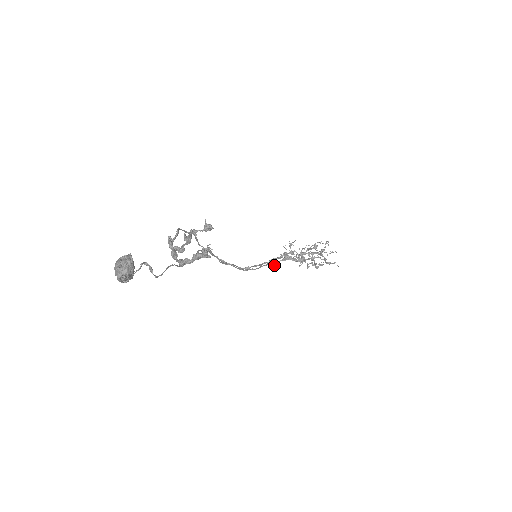
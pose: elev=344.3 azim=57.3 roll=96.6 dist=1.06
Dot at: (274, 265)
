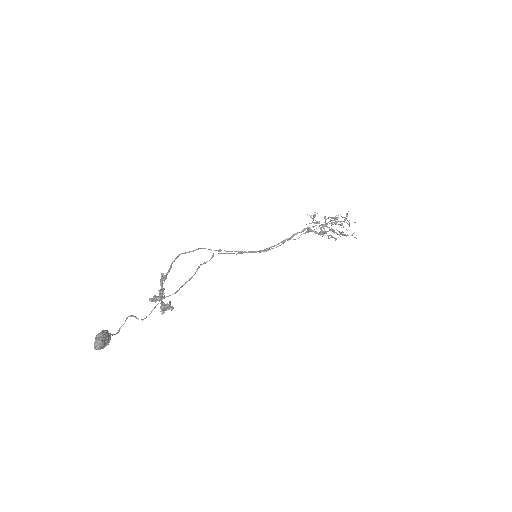
Dot at: occluded
